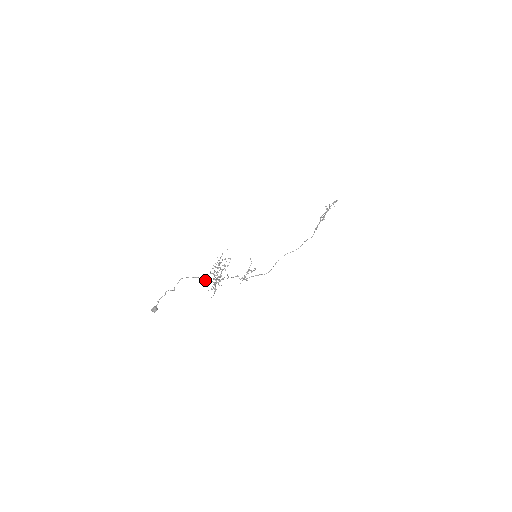
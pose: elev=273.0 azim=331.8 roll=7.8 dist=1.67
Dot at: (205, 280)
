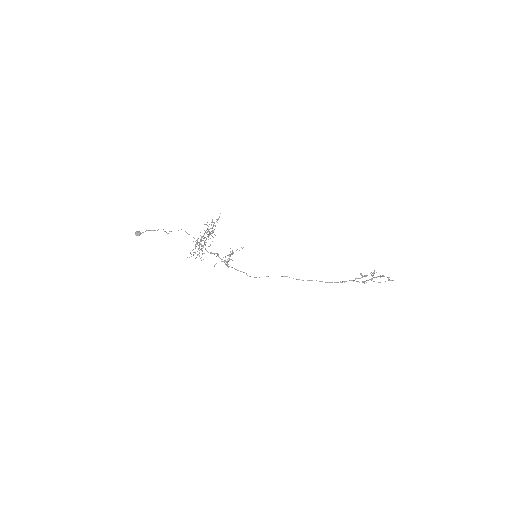
Dot at: (197, 244)
